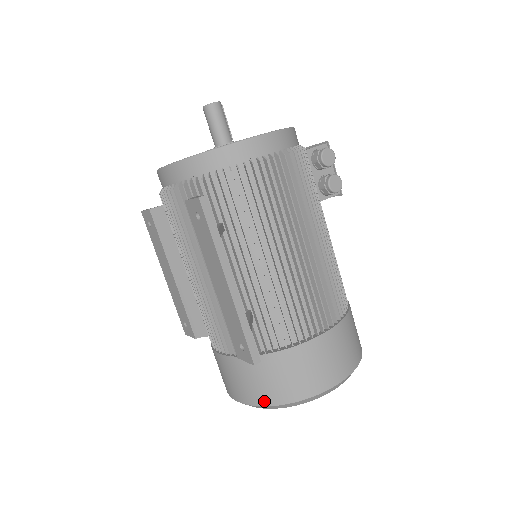
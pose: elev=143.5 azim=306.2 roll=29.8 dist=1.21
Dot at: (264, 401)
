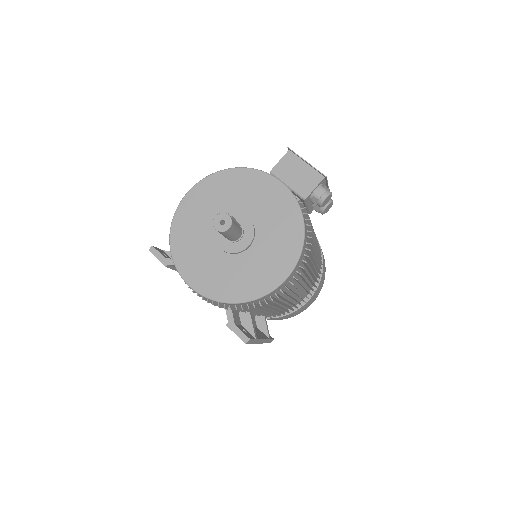
Dot at: occluded
